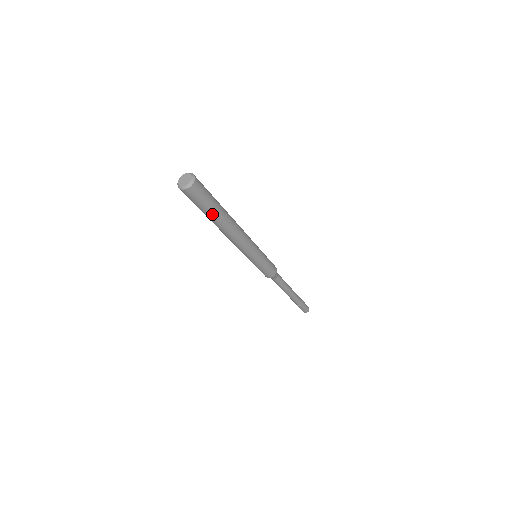
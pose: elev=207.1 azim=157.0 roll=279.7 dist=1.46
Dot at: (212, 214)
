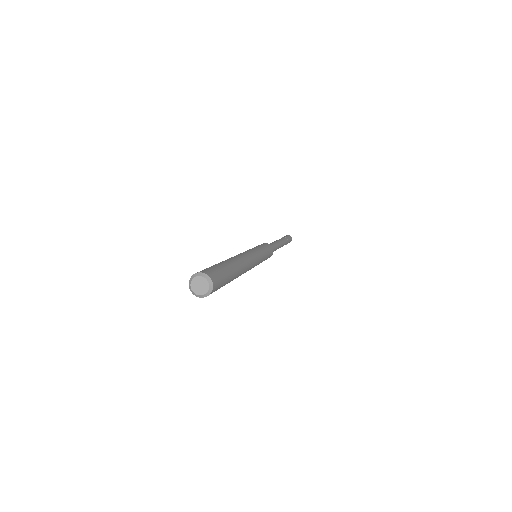
Dot at: (231, 280)
